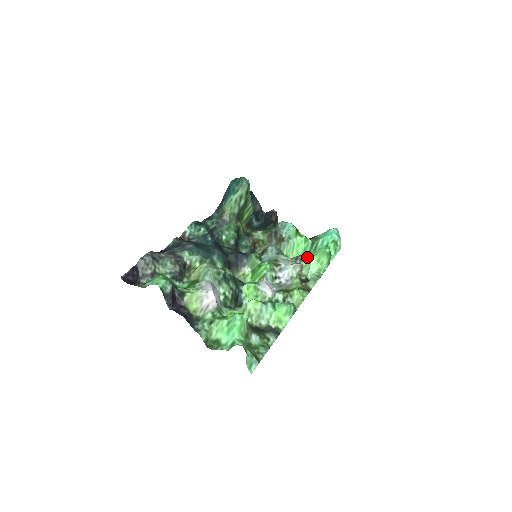
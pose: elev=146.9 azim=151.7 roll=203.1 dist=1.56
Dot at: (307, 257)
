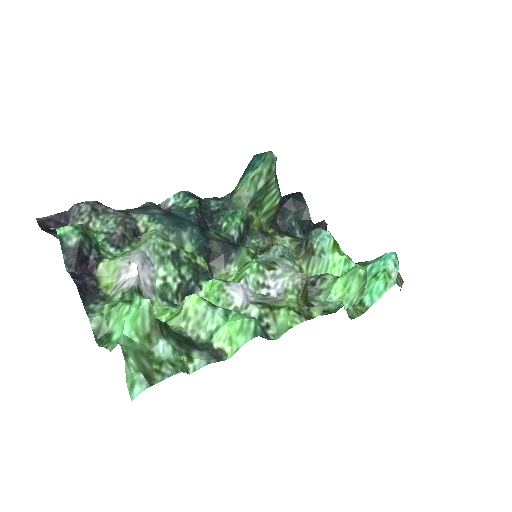
Dot at: (332, 277)
